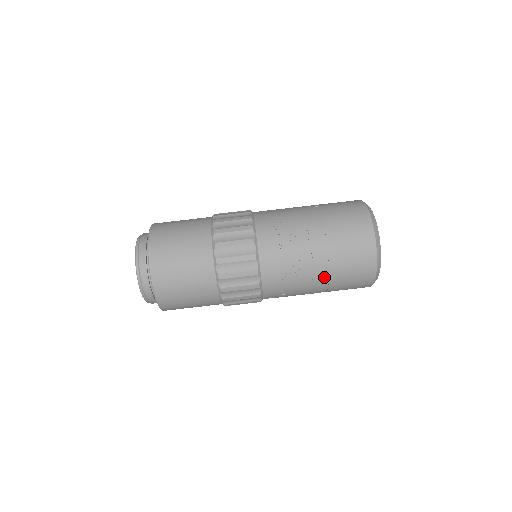
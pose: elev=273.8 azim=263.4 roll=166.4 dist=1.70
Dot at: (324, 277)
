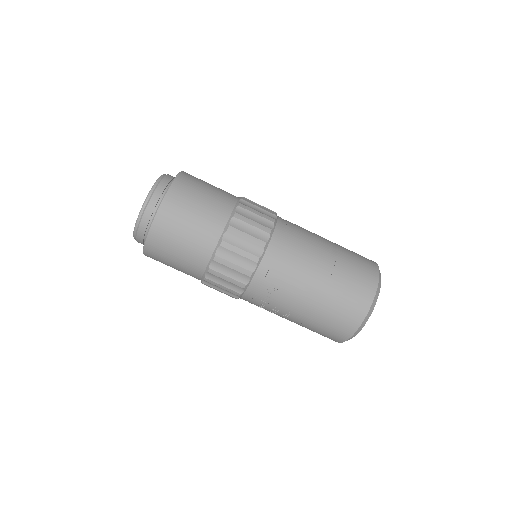
Dot at: occluded
